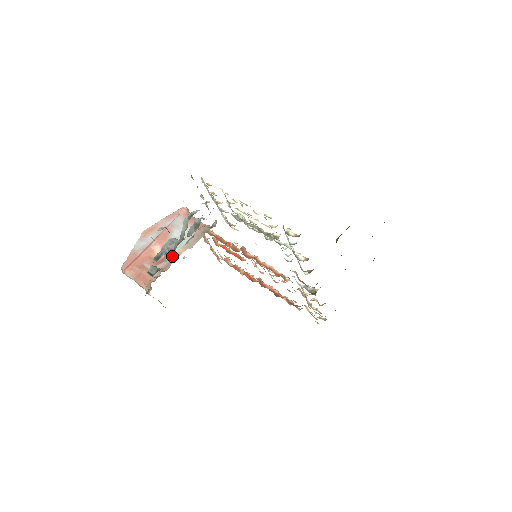
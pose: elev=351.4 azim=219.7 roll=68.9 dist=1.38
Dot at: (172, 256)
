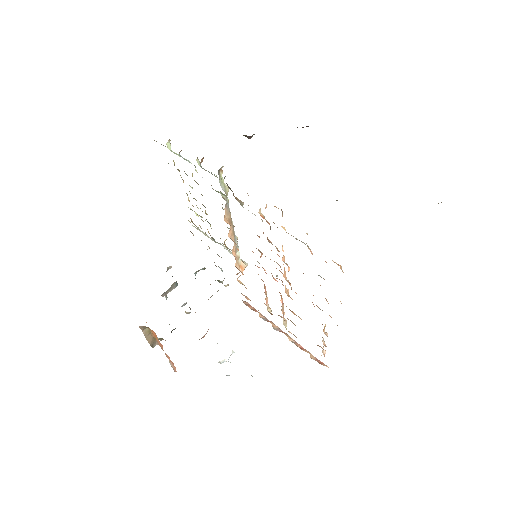
Dot at: occluded
